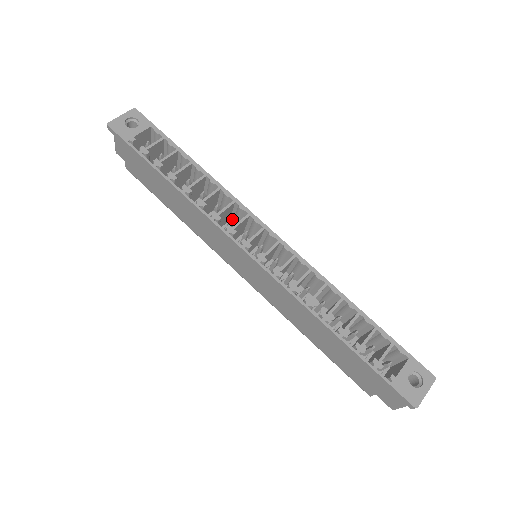
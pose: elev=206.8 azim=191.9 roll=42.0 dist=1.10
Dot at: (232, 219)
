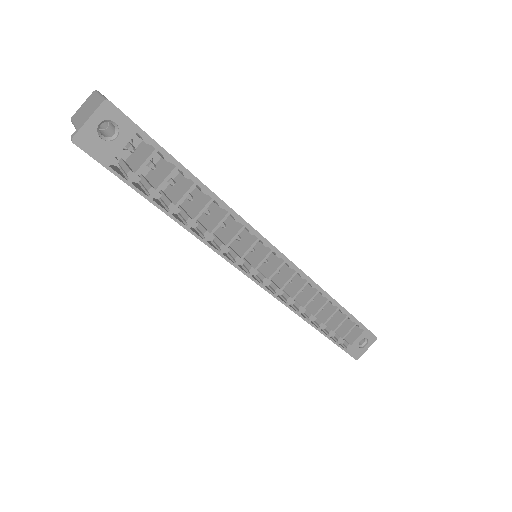
Dot at: (239, 240)
